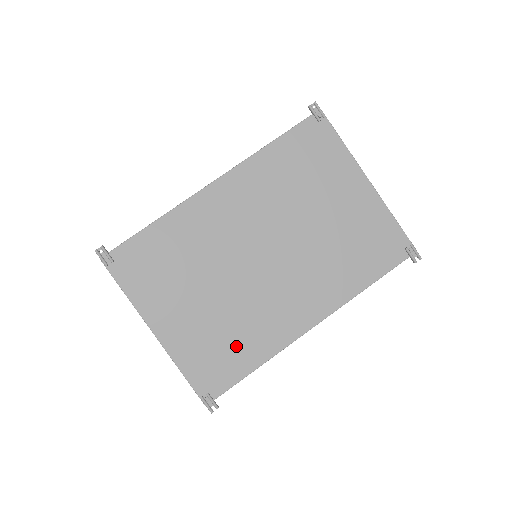
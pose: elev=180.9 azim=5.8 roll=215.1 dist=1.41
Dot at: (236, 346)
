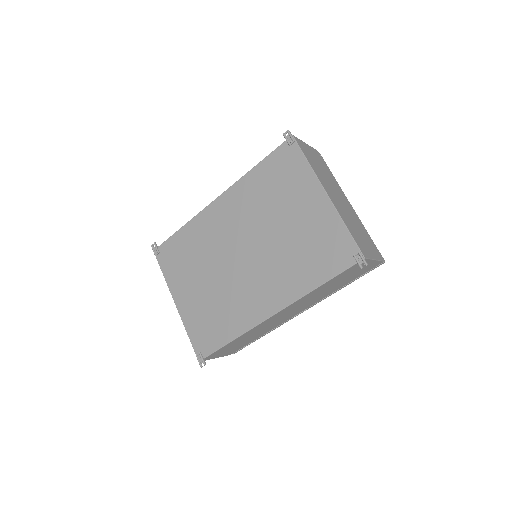
Dot at: (220, 321)
